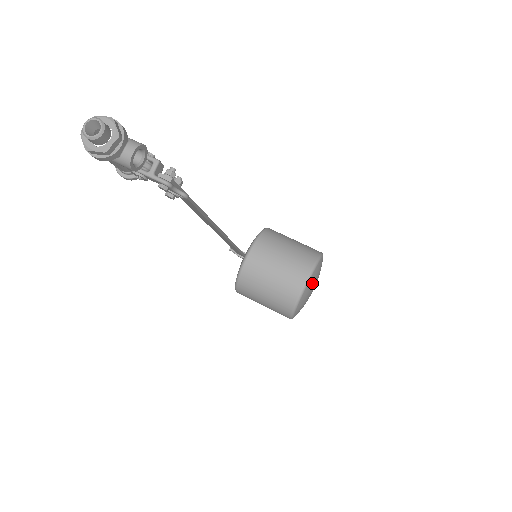
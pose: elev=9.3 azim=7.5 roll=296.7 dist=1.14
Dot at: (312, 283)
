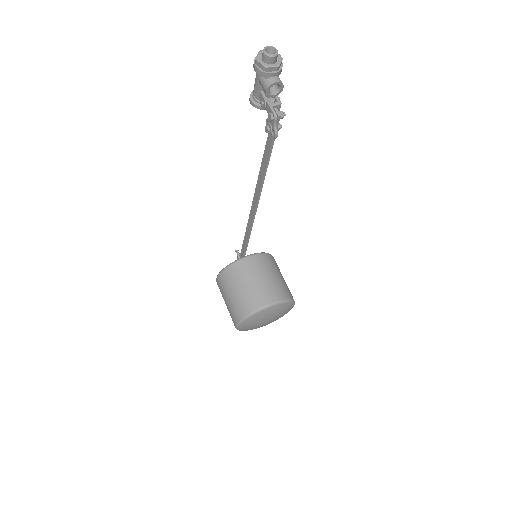
Dot at: (273, 311)
